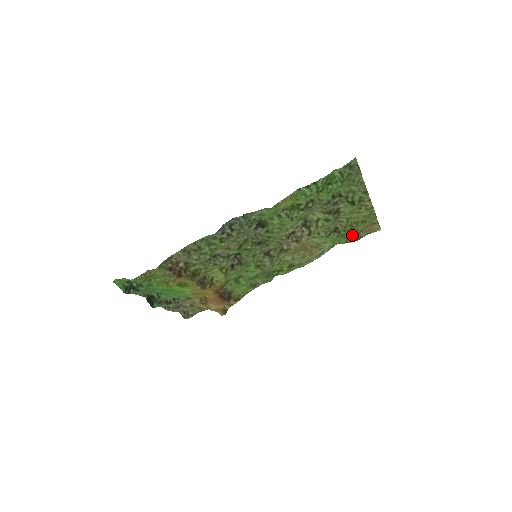
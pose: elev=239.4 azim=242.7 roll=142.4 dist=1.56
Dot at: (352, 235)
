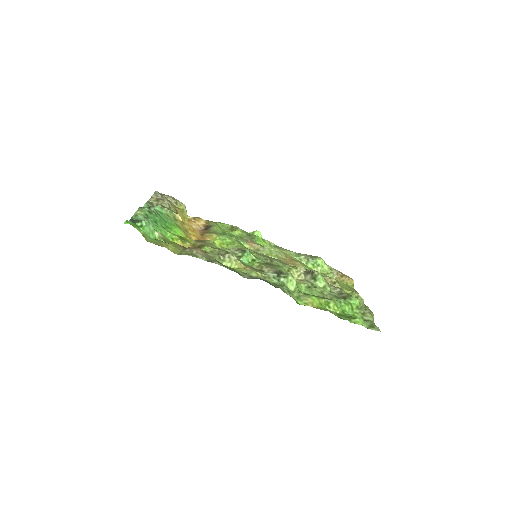
Dot at: (329, 276)
